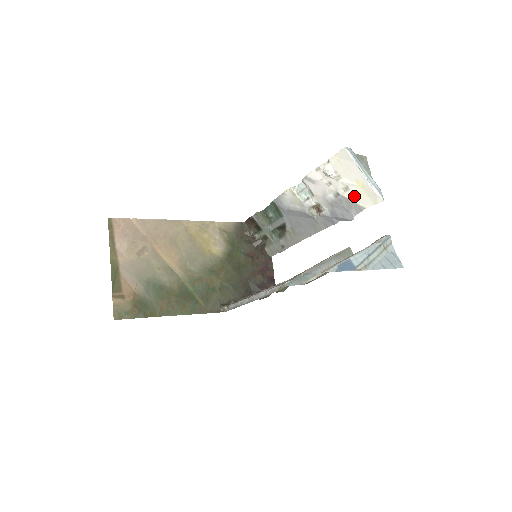
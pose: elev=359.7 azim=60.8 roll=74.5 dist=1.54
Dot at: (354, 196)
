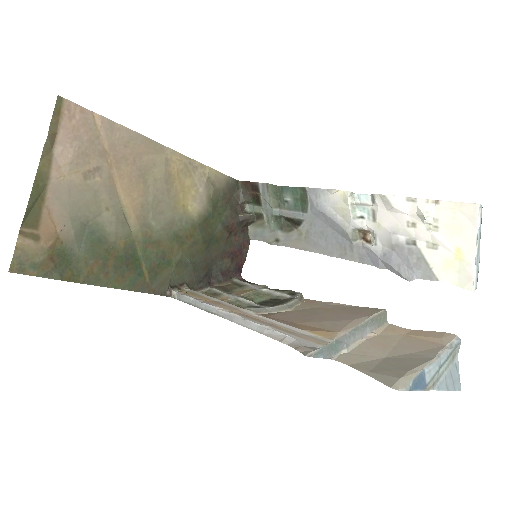
Dot at: (436, 260)
